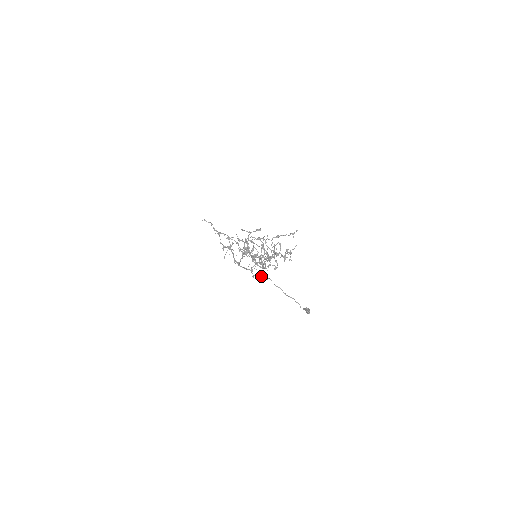
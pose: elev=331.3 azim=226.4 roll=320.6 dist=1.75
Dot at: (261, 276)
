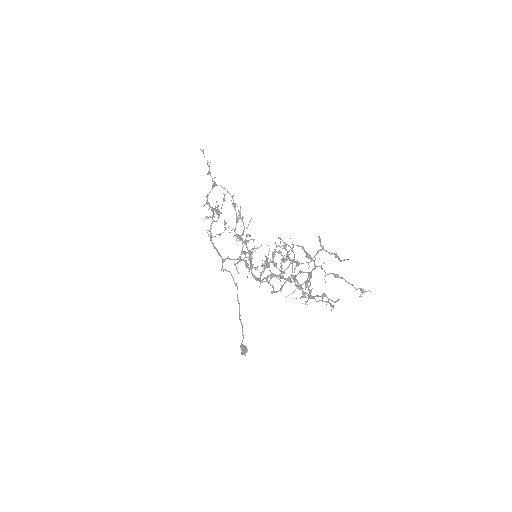
Dot at: occluded
